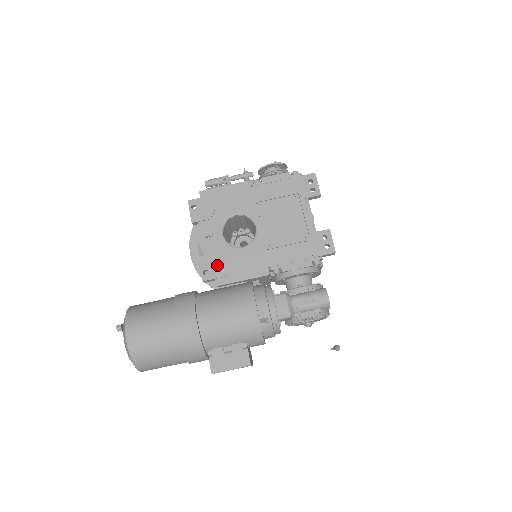
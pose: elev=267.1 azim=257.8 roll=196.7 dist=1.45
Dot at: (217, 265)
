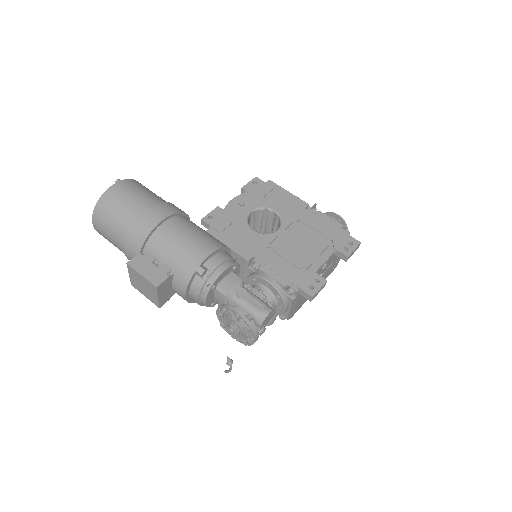
Dot at: (223, 221)
